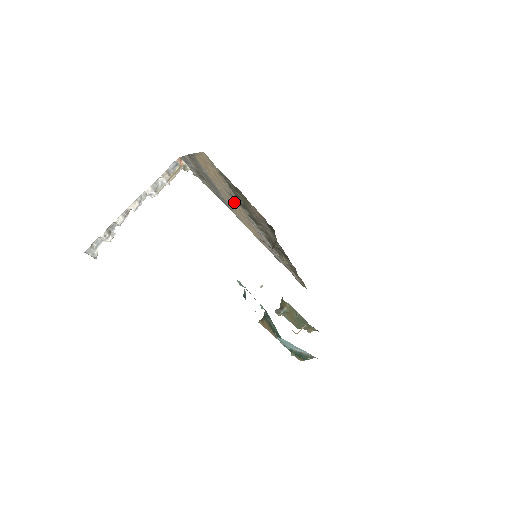
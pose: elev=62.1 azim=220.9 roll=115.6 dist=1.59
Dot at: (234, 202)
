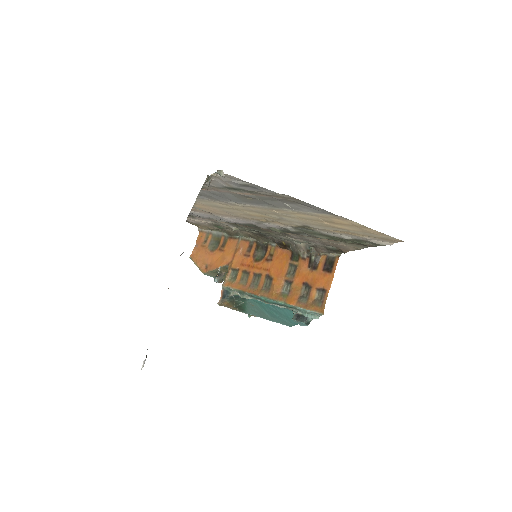
Dot at: (281, 221)
